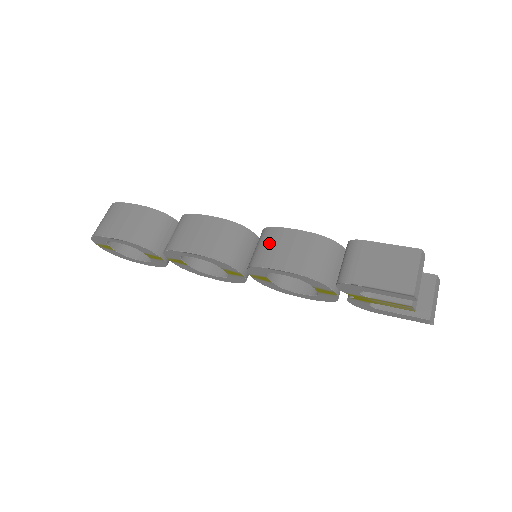
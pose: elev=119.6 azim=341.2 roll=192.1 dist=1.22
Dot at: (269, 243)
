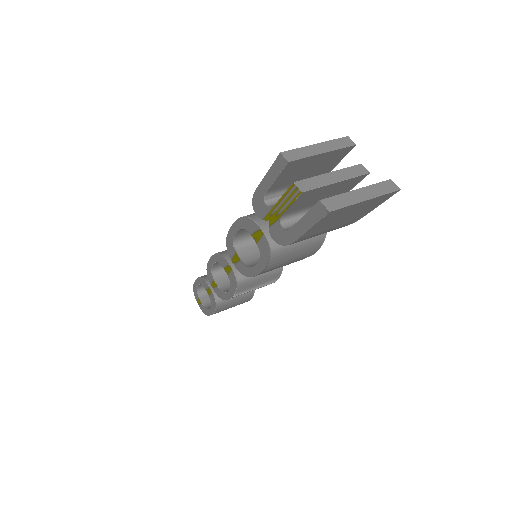
Dot at: occluded
